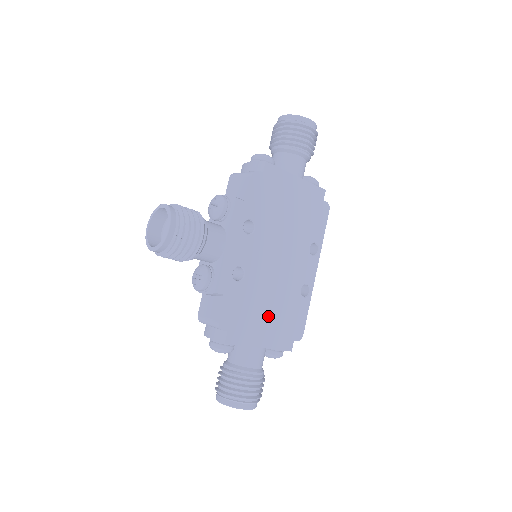
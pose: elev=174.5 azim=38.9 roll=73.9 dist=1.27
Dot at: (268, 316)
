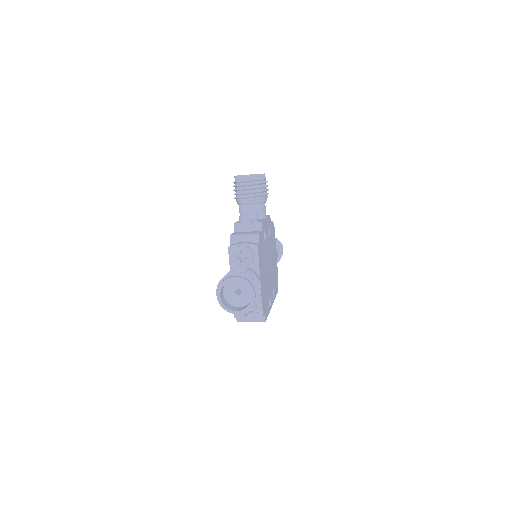
Dot at: (264, 277)
